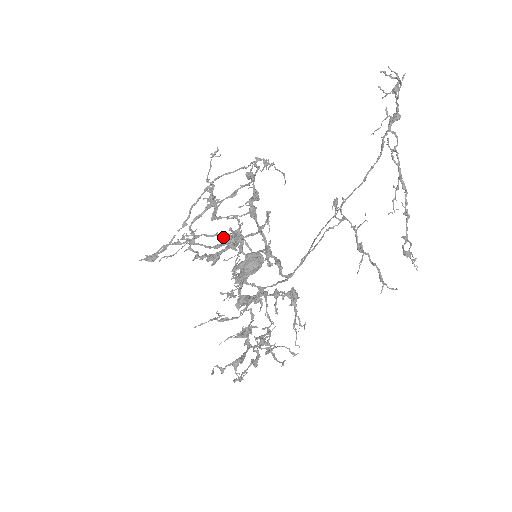
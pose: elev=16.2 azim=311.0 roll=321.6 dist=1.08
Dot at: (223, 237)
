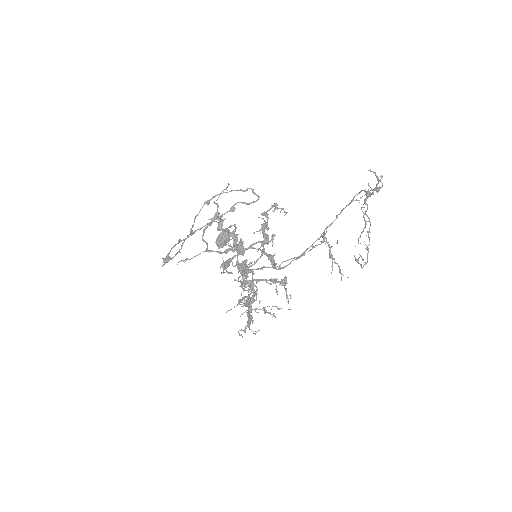
Dot at: (234, 247)
